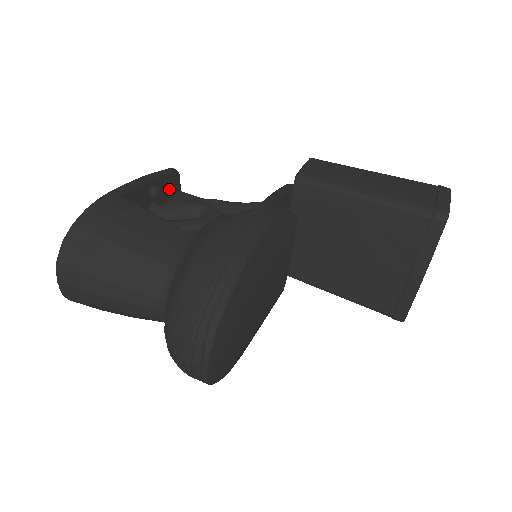
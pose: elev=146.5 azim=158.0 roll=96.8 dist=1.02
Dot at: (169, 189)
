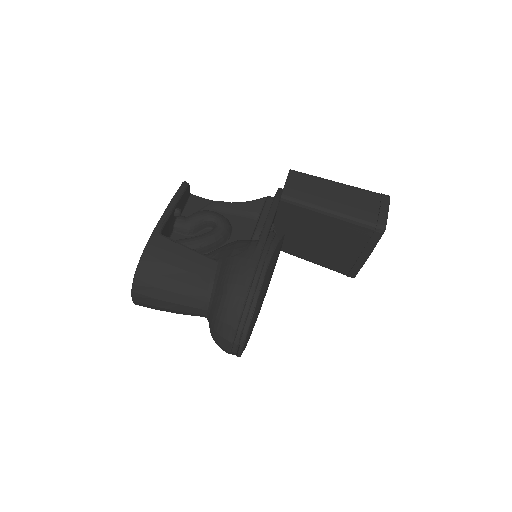
Dot at: (184, 200)
